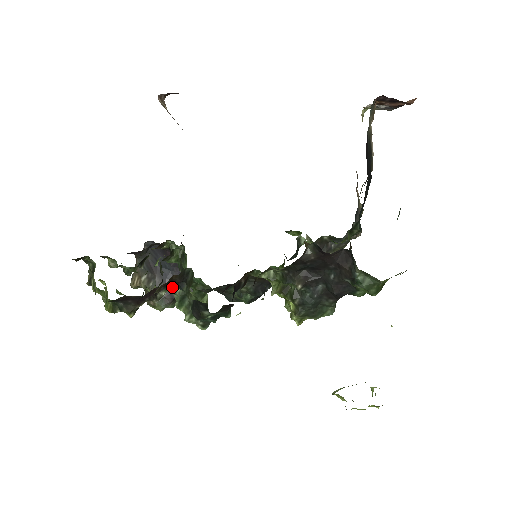
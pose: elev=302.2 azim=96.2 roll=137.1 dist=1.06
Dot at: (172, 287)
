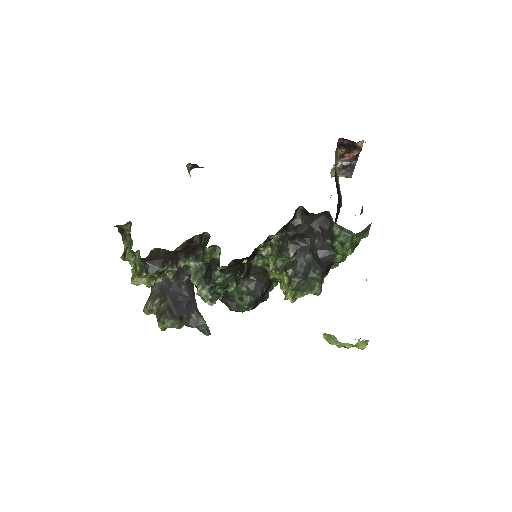
Dot at: (190, 260)
